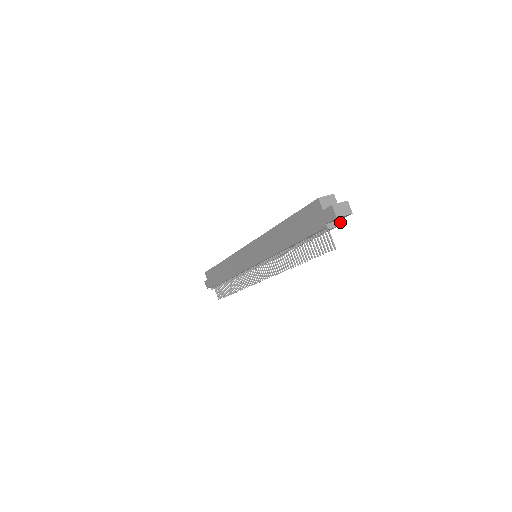
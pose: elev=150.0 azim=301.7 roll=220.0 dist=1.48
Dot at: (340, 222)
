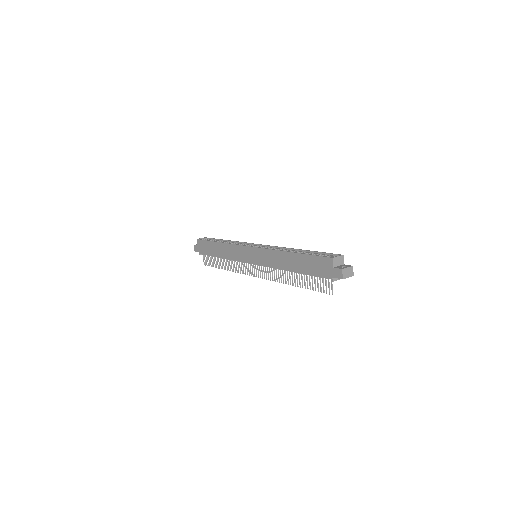
Dot at: occluded
